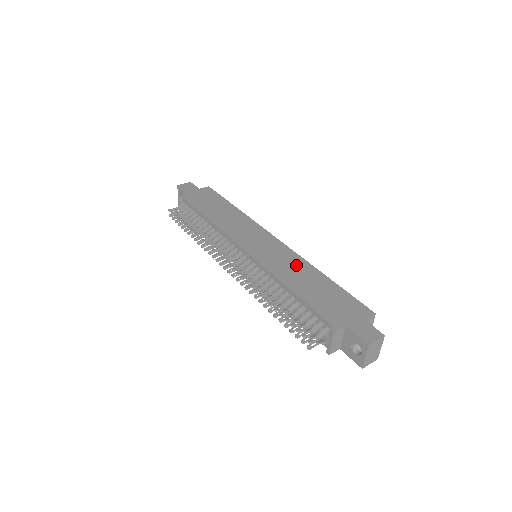
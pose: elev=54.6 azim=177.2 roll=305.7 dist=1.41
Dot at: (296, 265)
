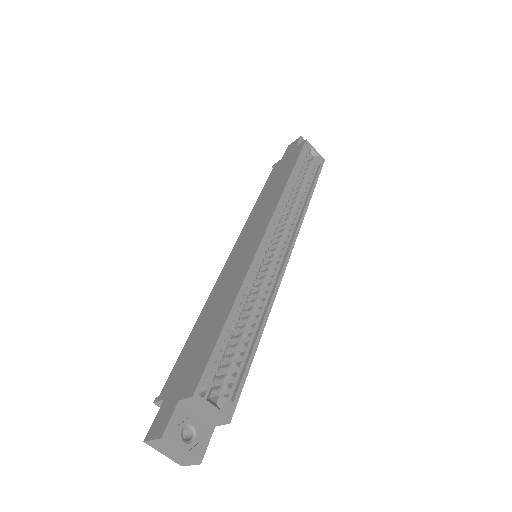
Dot at: (232, 284)
